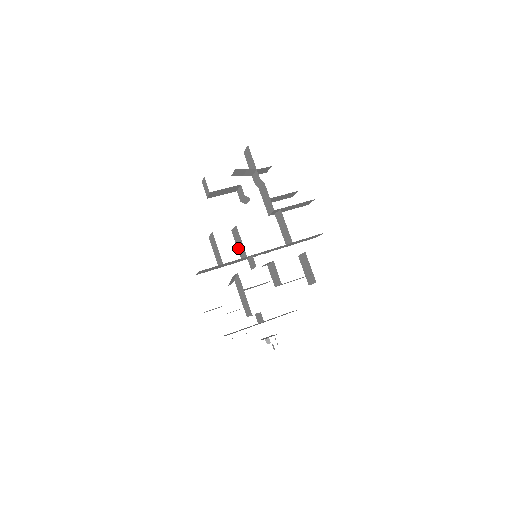
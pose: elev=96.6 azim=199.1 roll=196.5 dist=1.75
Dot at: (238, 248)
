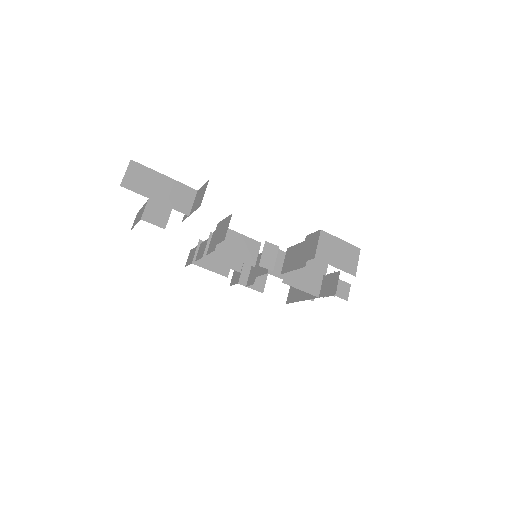
Dot at: occluded
